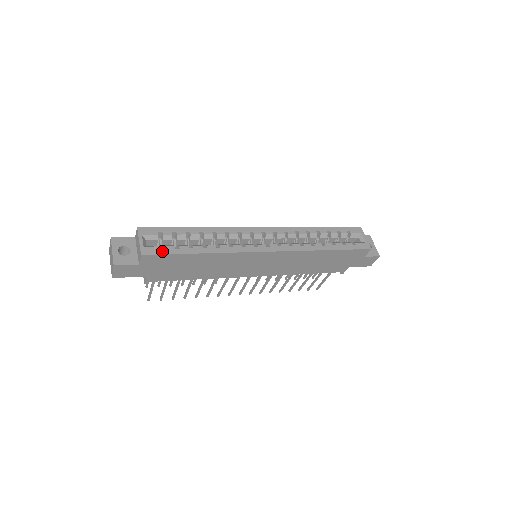
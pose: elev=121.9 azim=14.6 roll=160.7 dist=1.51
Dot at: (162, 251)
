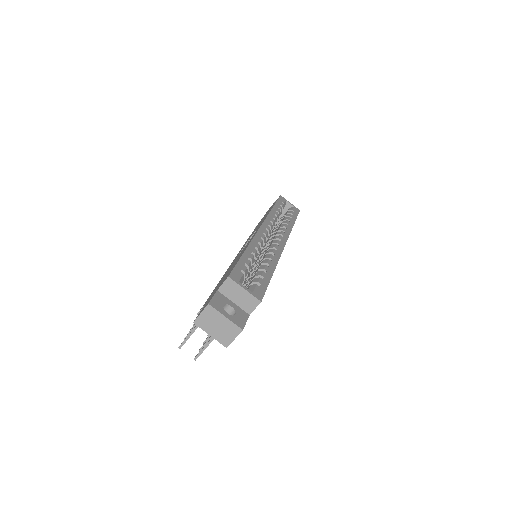
Dot at: (262, 288)
